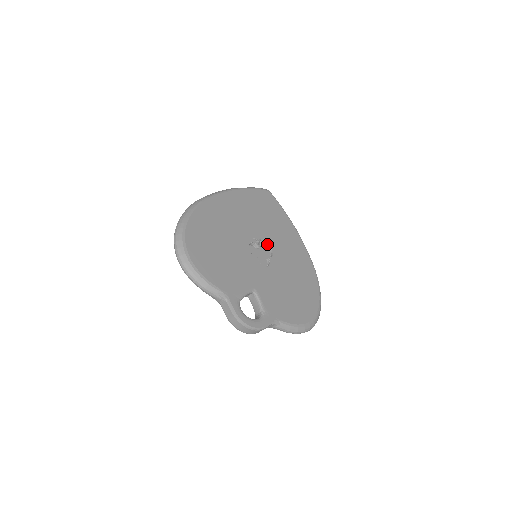
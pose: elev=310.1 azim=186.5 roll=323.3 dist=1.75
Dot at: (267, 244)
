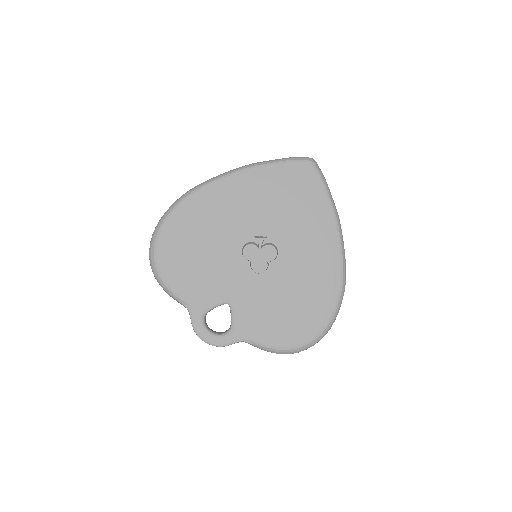
Dot at: (273, 243)
